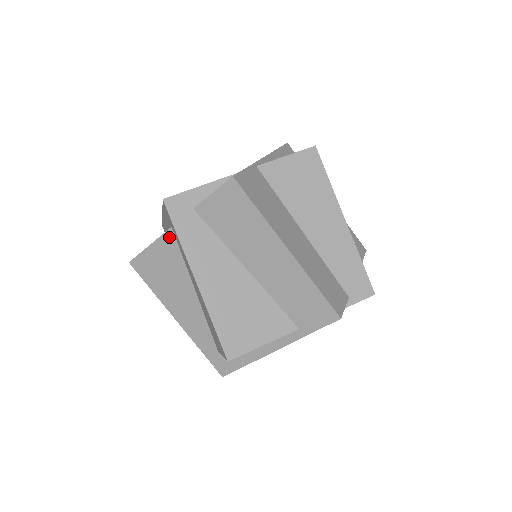
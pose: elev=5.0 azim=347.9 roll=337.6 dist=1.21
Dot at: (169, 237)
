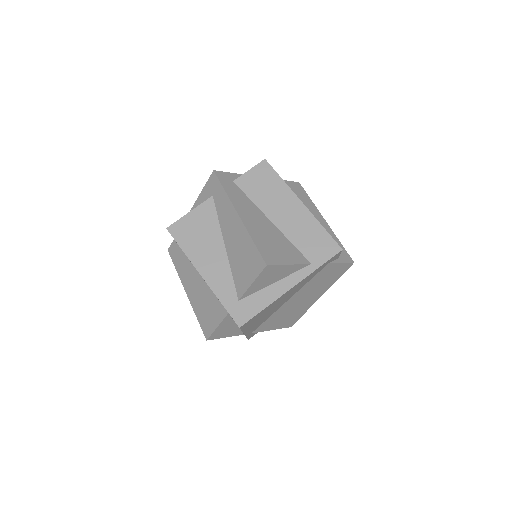
Dot at: (209, 203)
